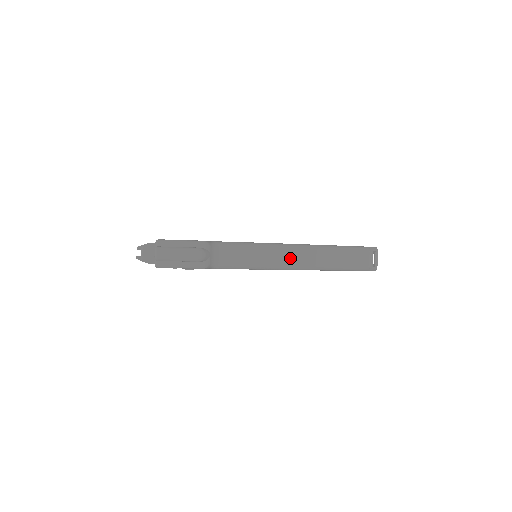
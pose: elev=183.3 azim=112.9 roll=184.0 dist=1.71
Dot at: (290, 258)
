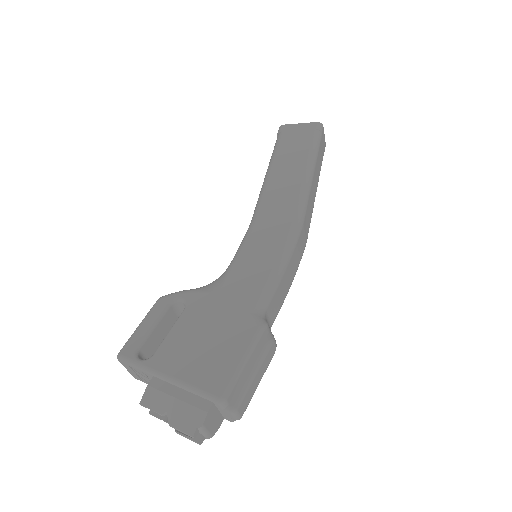
Dot at: (306, 230)
